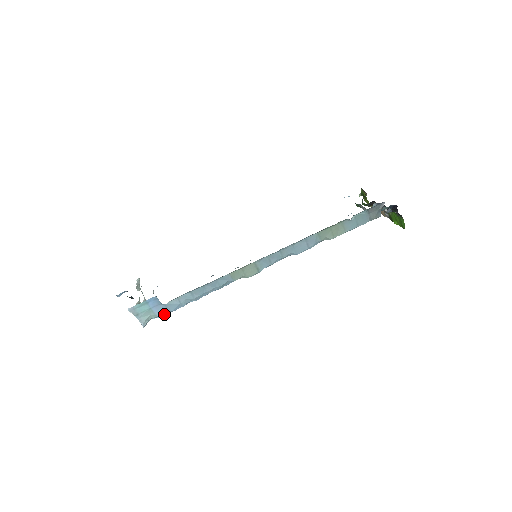
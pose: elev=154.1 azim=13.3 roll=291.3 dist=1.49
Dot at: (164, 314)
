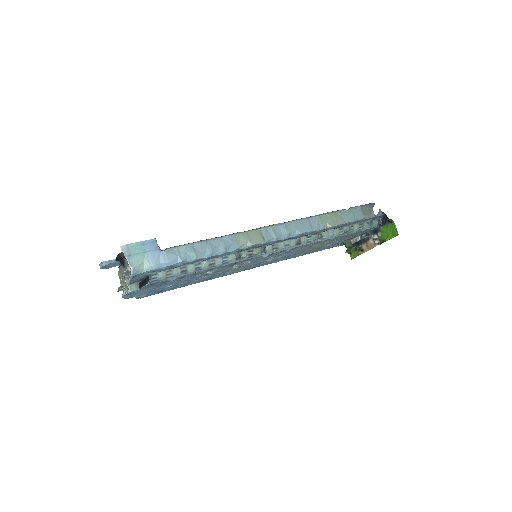
Dot at: (158, 267)
